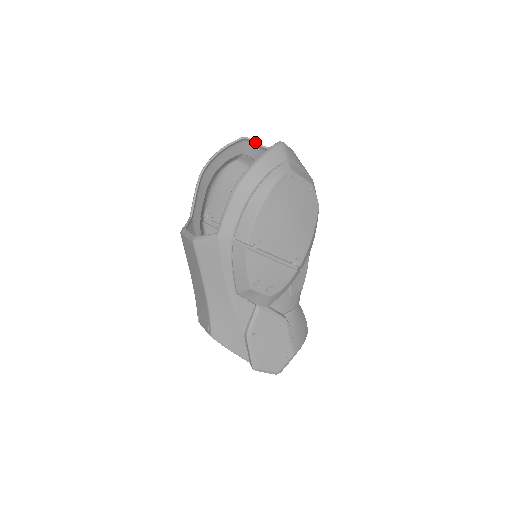
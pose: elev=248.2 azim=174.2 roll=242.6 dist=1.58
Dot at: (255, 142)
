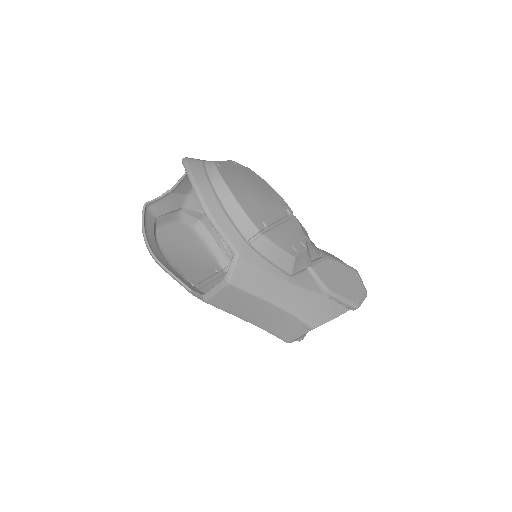
Dot at: (154, 200)
